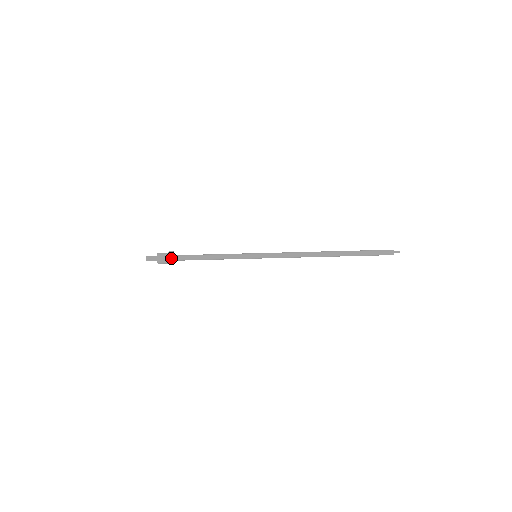
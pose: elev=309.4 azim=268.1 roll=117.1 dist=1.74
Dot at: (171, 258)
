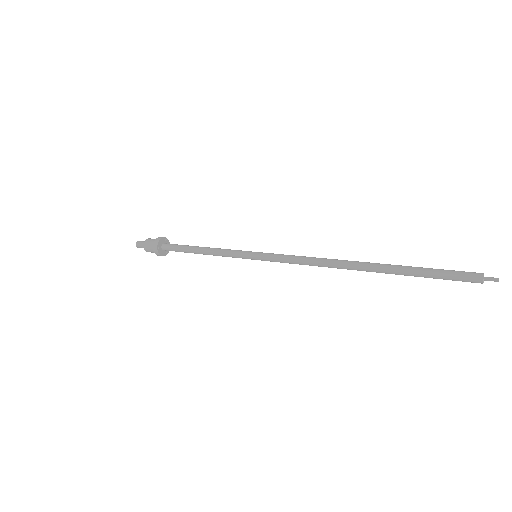
Dot at: (156, 244)
